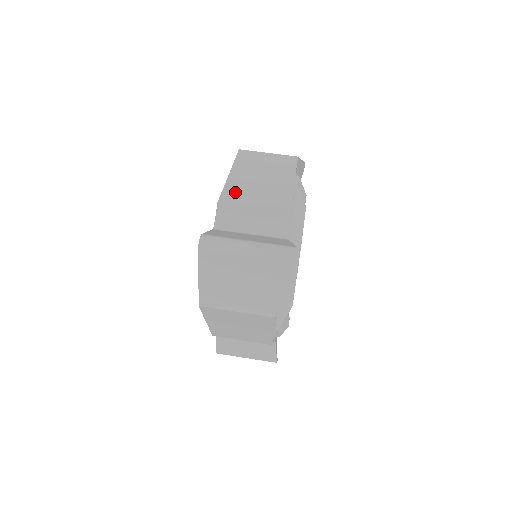
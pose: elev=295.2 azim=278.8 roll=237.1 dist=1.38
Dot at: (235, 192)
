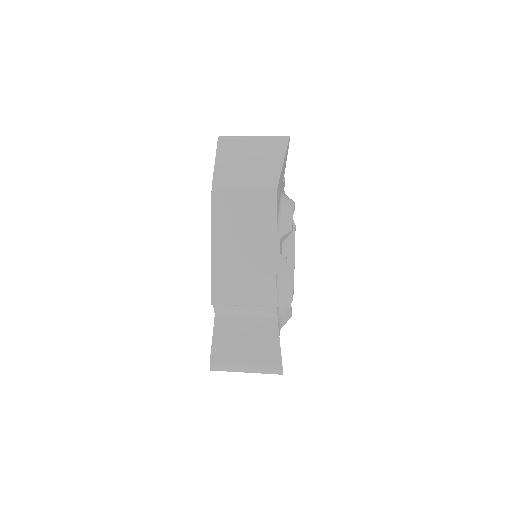
Dot at: occluded
